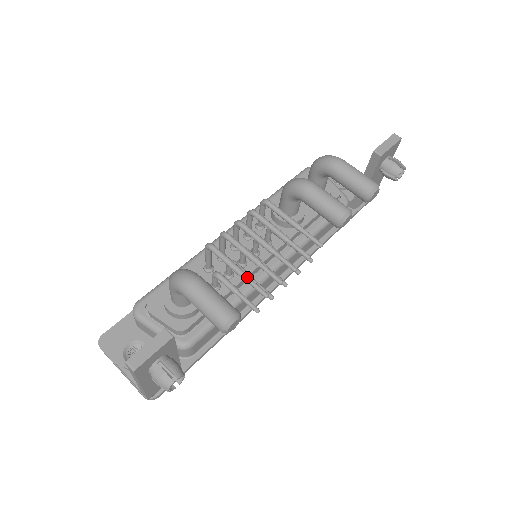
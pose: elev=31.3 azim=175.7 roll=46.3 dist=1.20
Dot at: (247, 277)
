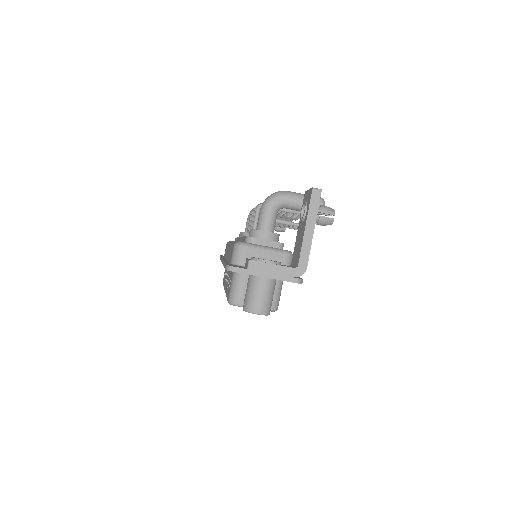
Dot at: occluded
